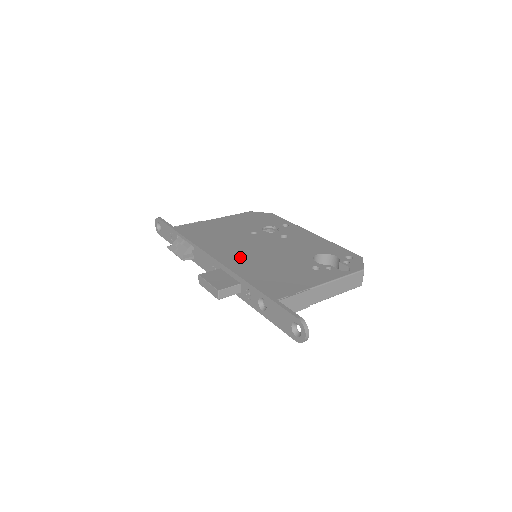
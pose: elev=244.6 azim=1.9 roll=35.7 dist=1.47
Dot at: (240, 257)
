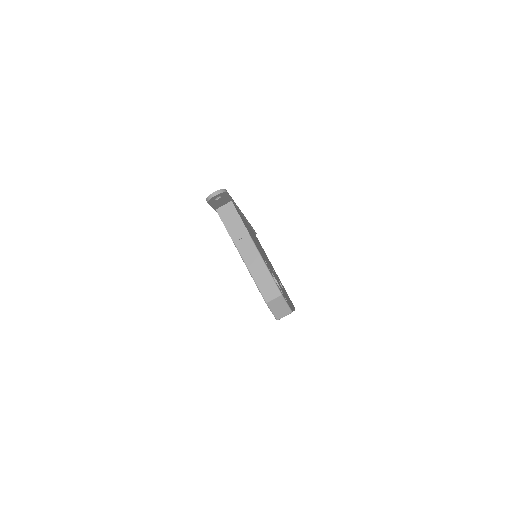
Dot at: occluded
